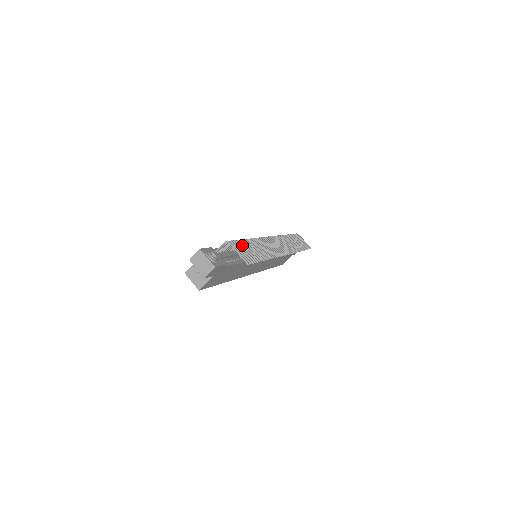
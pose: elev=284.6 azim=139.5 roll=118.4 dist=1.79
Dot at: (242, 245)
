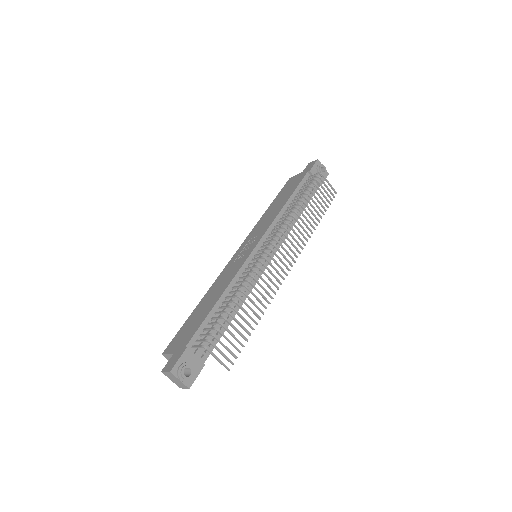
Dot at: occluded
